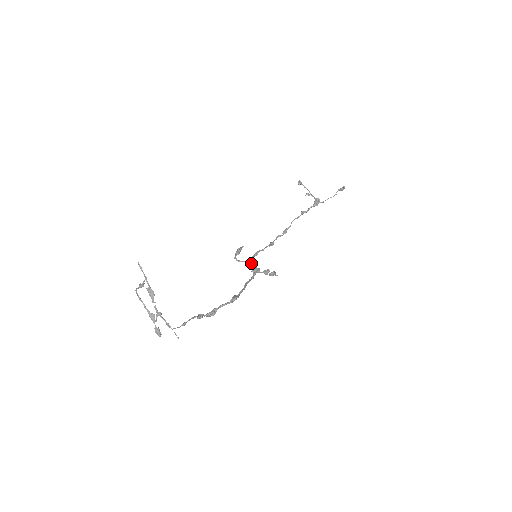
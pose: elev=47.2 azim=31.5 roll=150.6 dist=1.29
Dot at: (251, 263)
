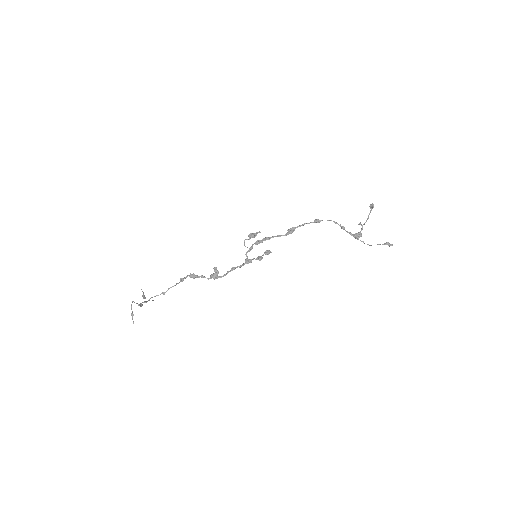
Dot at: (257, 243)
